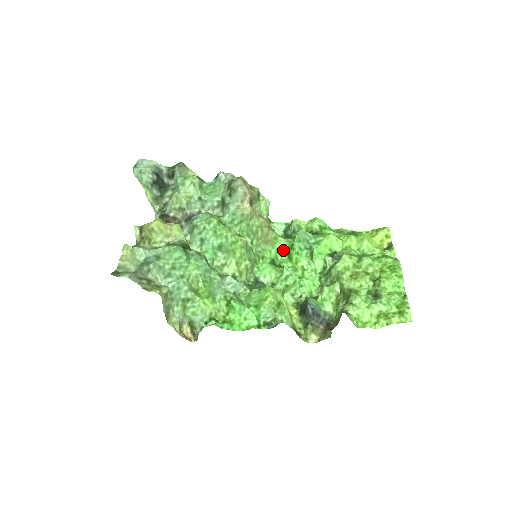
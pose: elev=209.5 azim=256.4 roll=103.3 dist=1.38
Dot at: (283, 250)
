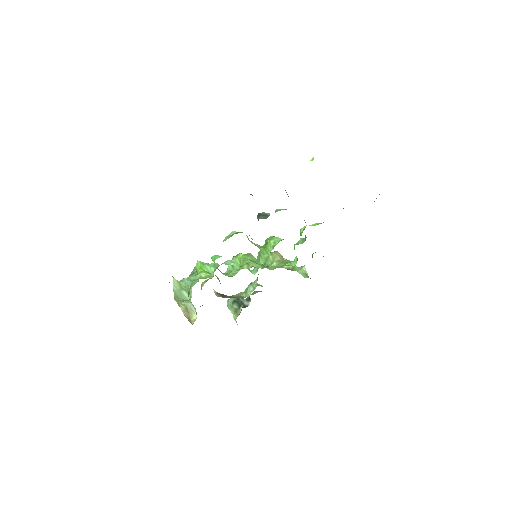
Dot at: (296, 261)
